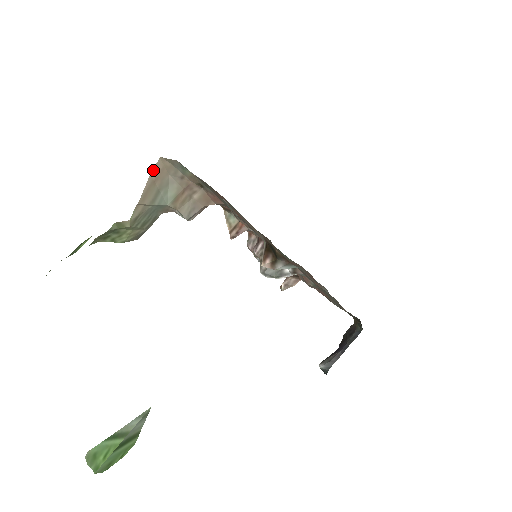
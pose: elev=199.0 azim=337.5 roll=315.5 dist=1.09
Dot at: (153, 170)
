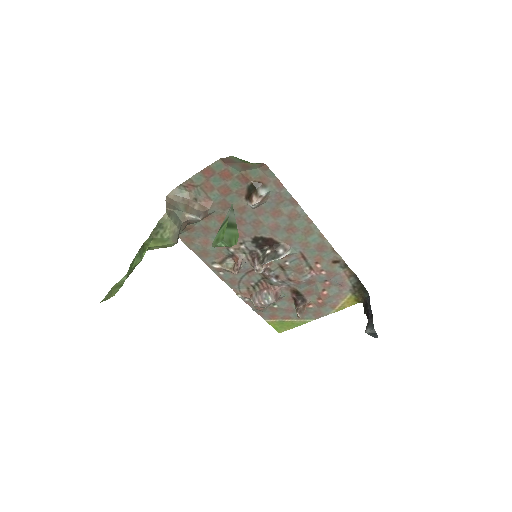
Dot at: (166, 200)
